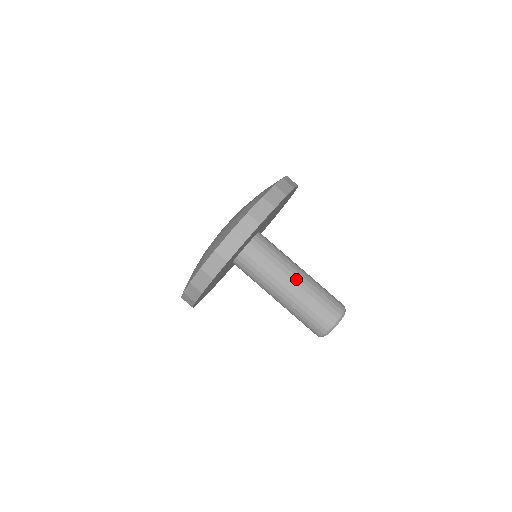
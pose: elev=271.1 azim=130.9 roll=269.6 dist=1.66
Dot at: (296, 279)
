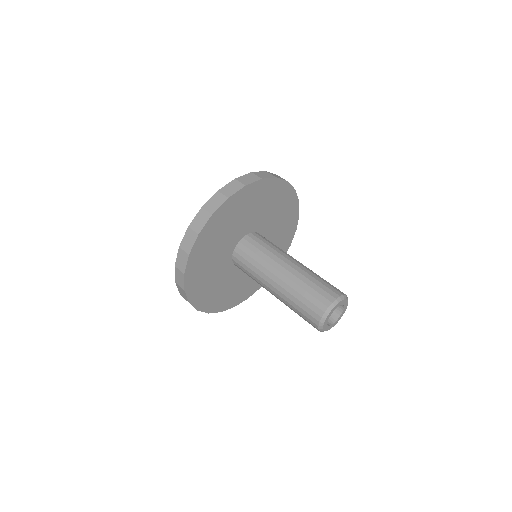
Dot at: (298, 261)
